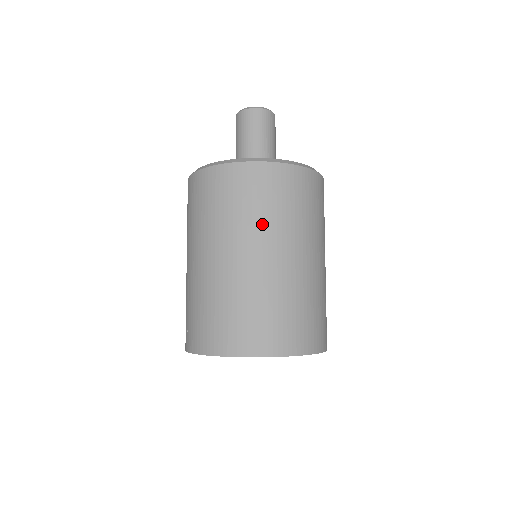
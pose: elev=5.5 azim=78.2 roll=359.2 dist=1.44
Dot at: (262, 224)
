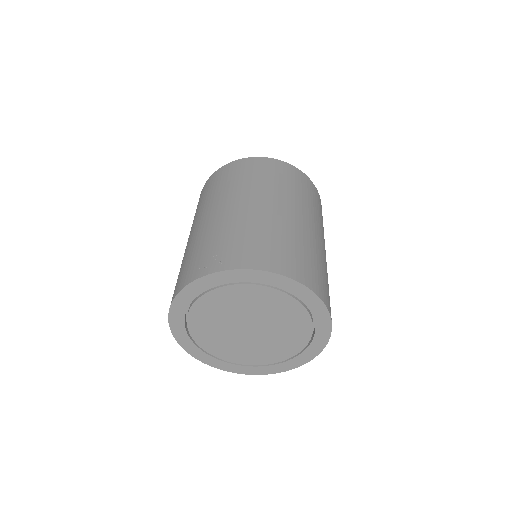
Dot at: (316, 215)
